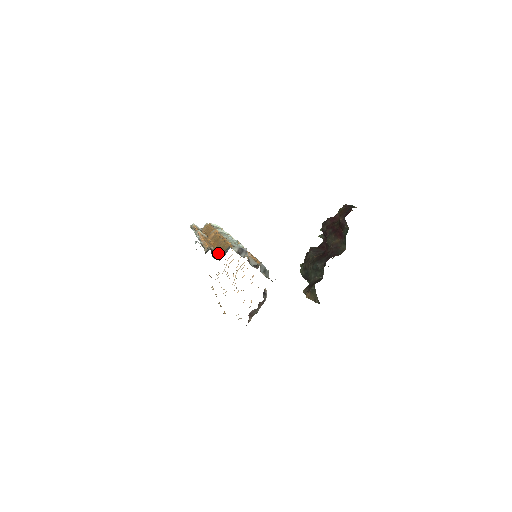
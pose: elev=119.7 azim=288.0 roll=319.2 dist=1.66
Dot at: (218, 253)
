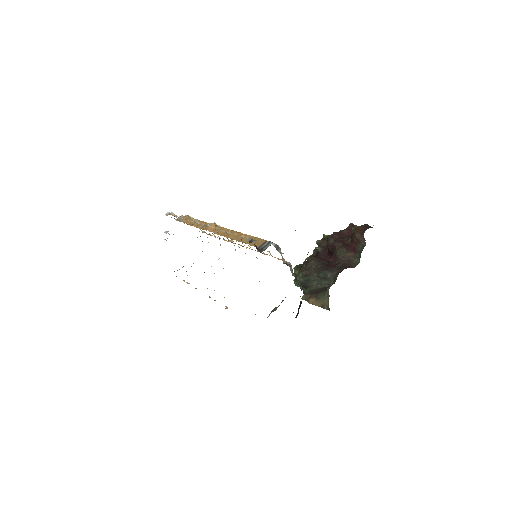
Dot at: (250, 245)
